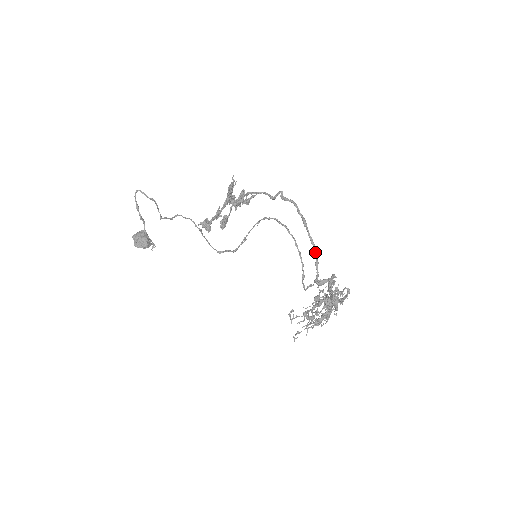
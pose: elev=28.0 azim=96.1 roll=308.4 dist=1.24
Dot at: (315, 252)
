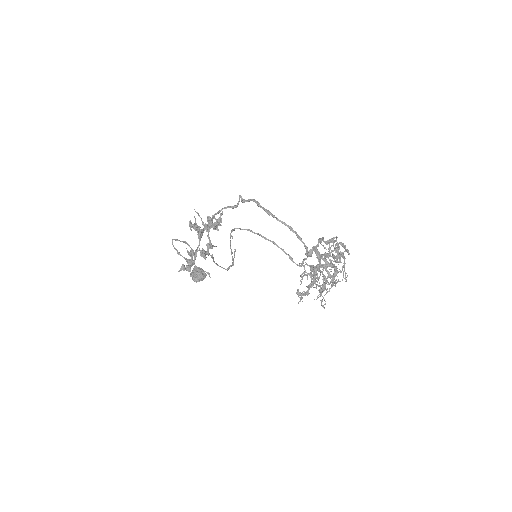
Dot at: occluded
